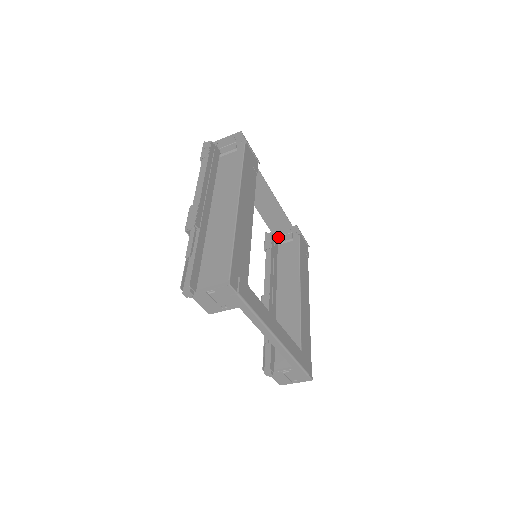
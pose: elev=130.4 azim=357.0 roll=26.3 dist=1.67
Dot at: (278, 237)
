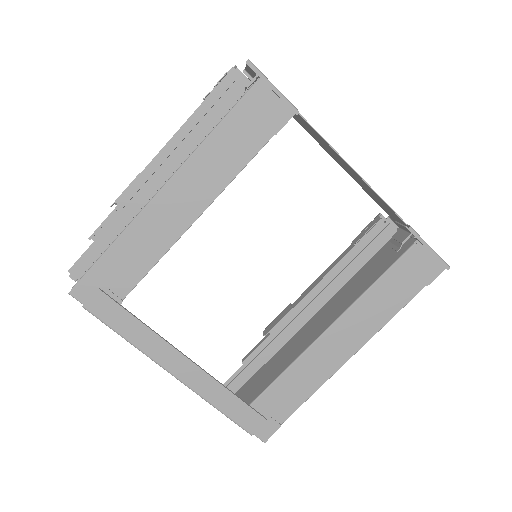
Dot at: (399, 229)
